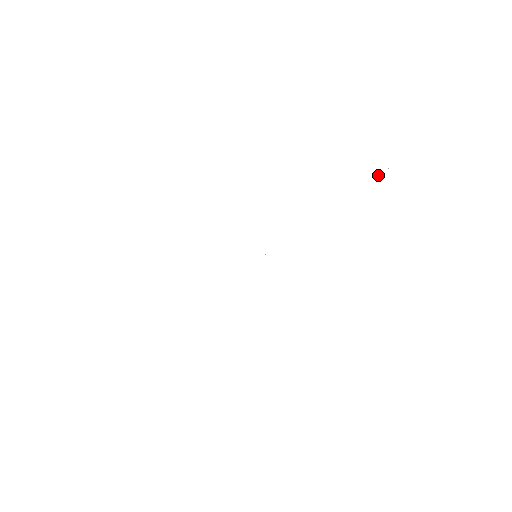
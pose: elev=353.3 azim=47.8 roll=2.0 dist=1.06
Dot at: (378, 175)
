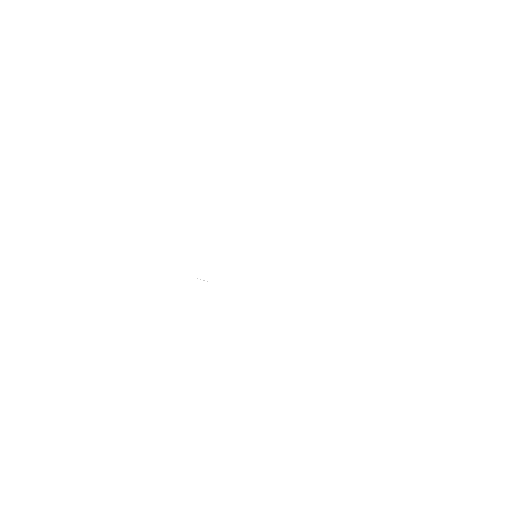
Dot at: occluded
